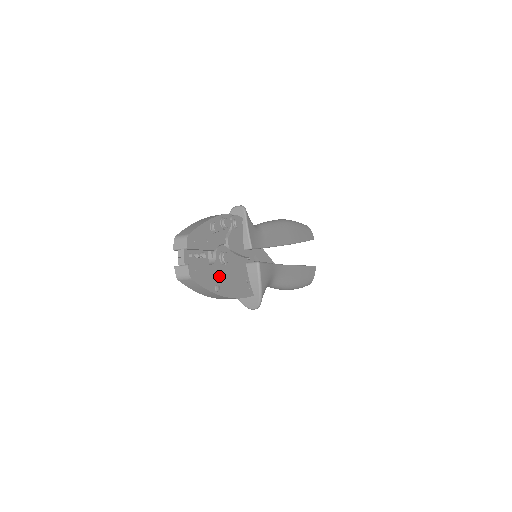
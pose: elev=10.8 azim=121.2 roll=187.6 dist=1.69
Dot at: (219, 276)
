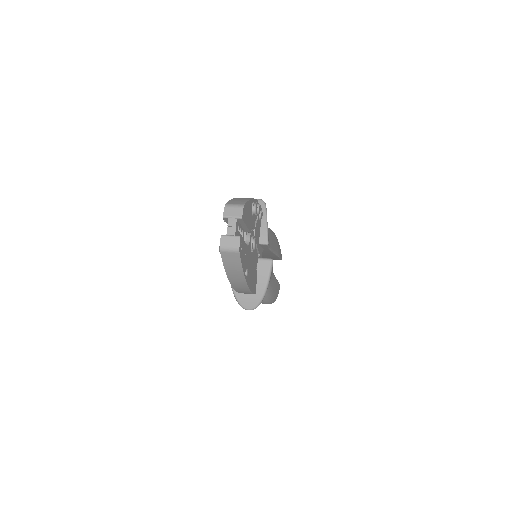
Dot at: (248, 261)
